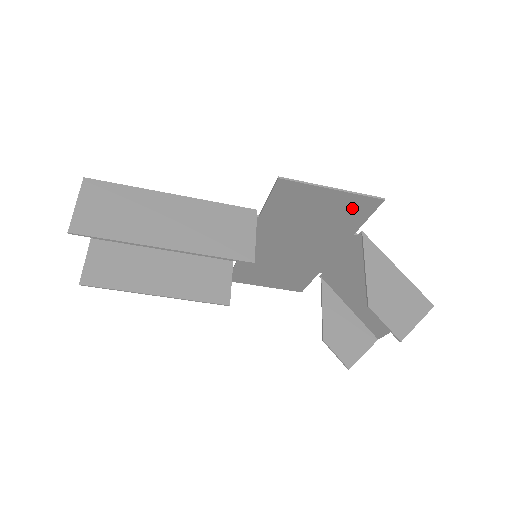
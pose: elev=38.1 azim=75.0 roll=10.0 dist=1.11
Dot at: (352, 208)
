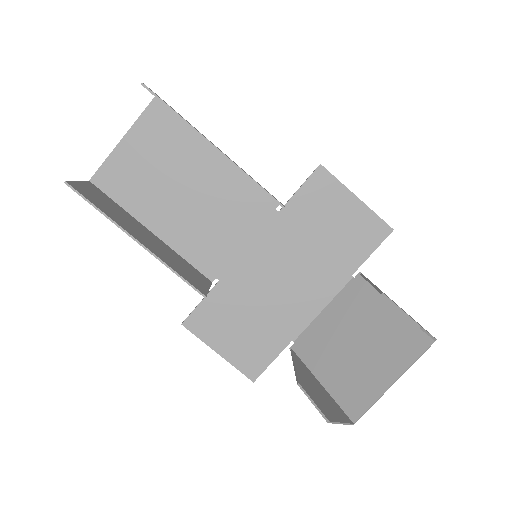
Dot at: (364, 231)
